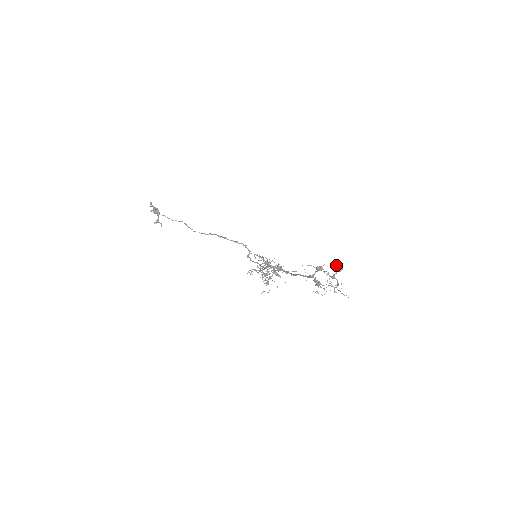
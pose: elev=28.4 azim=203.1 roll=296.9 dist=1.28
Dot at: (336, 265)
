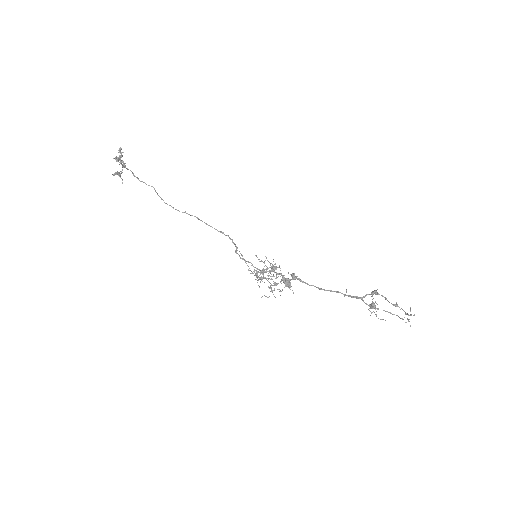
Dot at: (288, 281)
